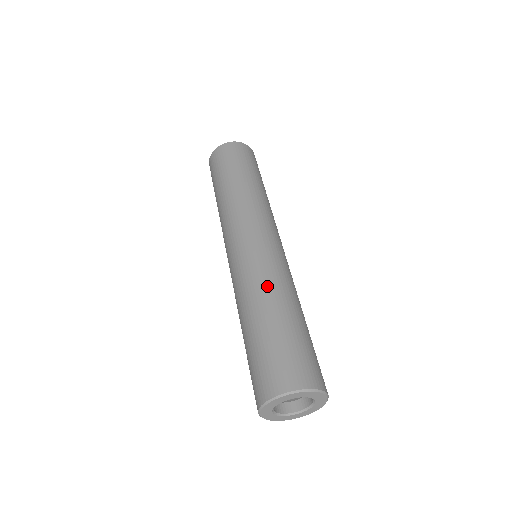
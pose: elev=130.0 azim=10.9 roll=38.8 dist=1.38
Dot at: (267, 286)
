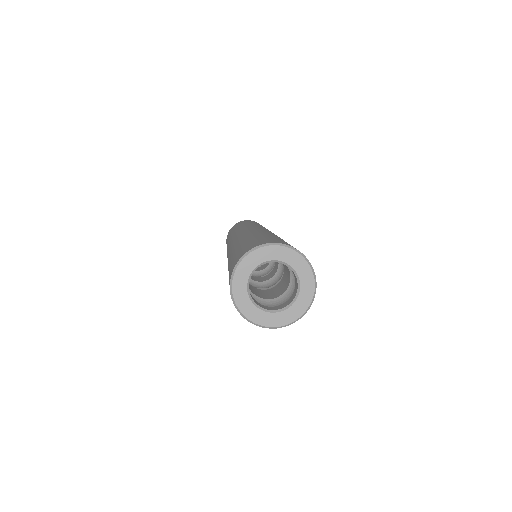
Dot at: occluded
